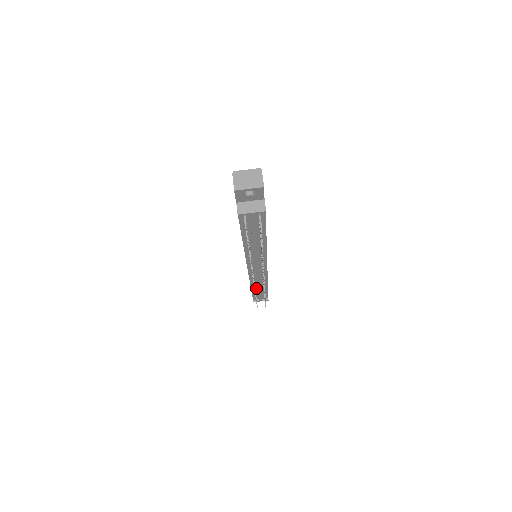
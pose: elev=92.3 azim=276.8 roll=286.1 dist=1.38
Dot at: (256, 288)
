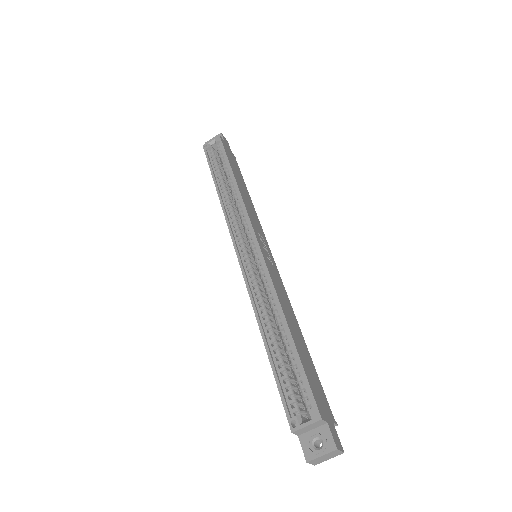
Dot at: occluded
